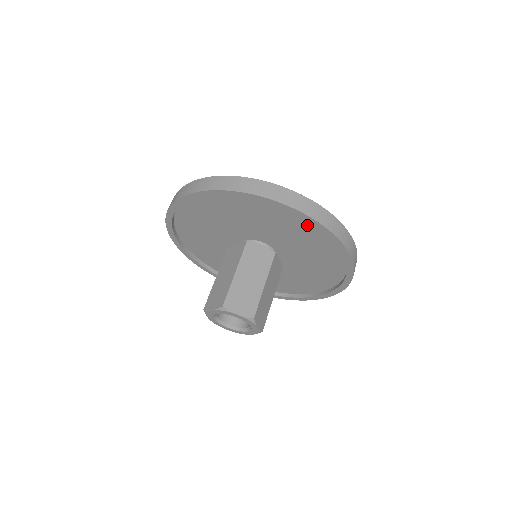
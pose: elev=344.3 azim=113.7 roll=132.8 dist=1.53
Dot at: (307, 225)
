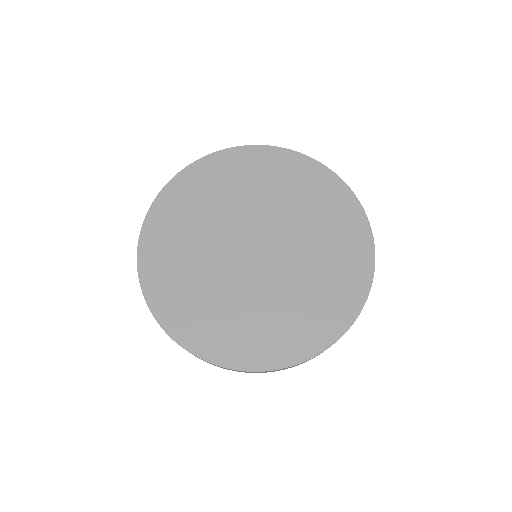
Dot at: occluded
